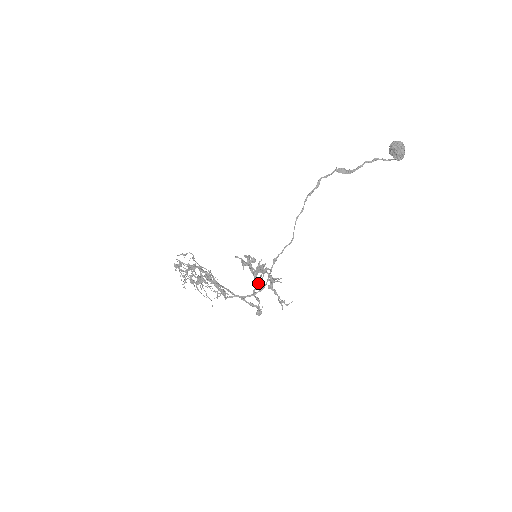
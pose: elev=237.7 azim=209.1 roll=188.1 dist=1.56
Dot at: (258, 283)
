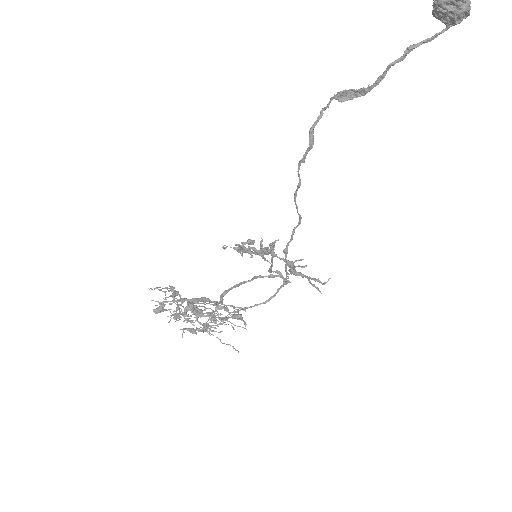
Dot at: (272, 266)
